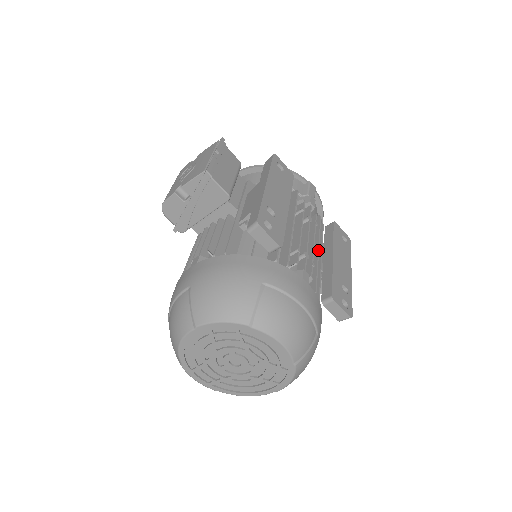
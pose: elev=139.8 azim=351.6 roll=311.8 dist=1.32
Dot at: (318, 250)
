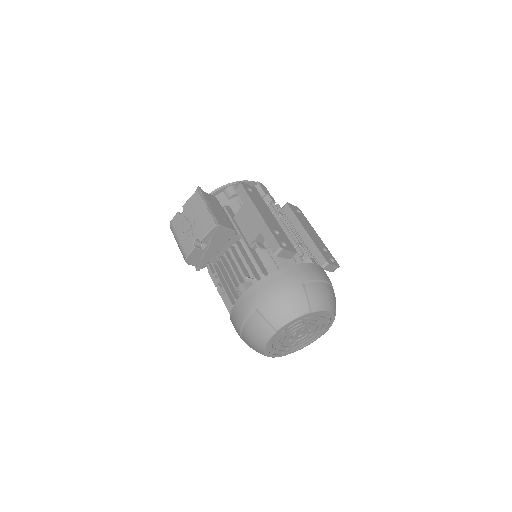
Dot at: occluded
